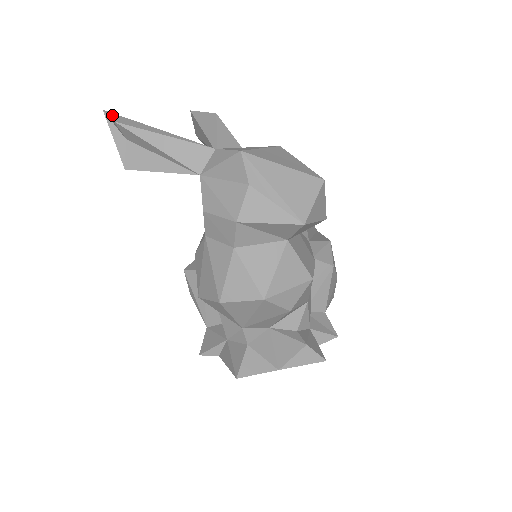
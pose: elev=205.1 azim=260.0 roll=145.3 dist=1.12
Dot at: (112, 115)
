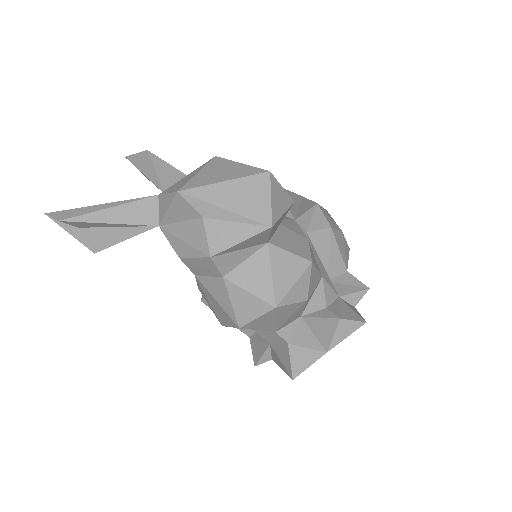
Dot at: (54, 215)
